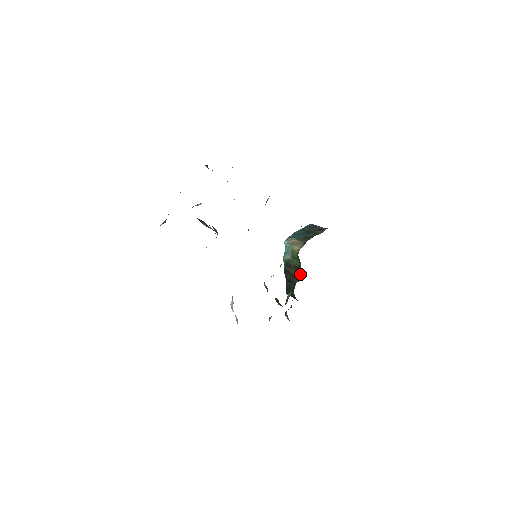
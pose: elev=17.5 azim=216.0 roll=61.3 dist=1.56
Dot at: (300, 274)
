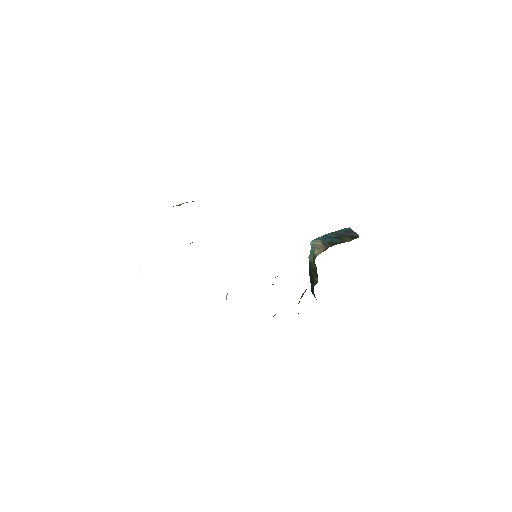
Dot at: occluded
